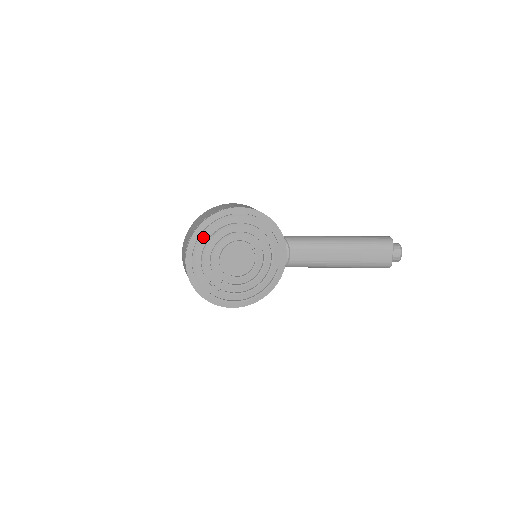
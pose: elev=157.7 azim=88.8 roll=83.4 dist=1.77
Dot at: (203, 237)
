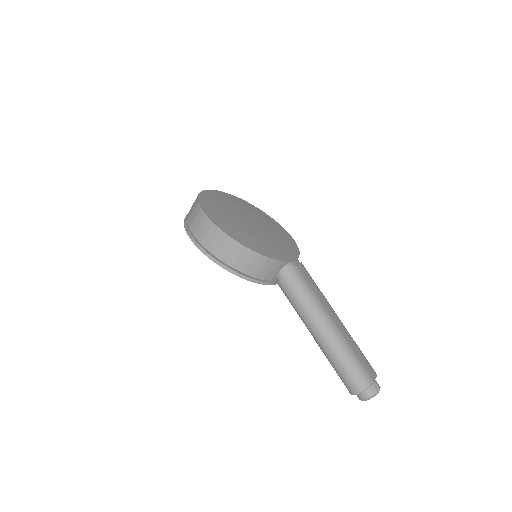
Dot at: occluded
